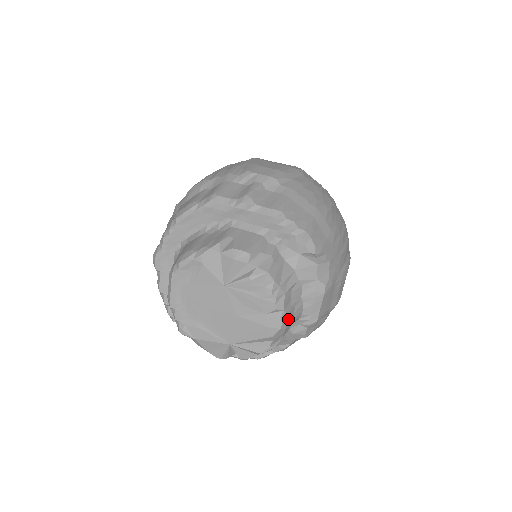
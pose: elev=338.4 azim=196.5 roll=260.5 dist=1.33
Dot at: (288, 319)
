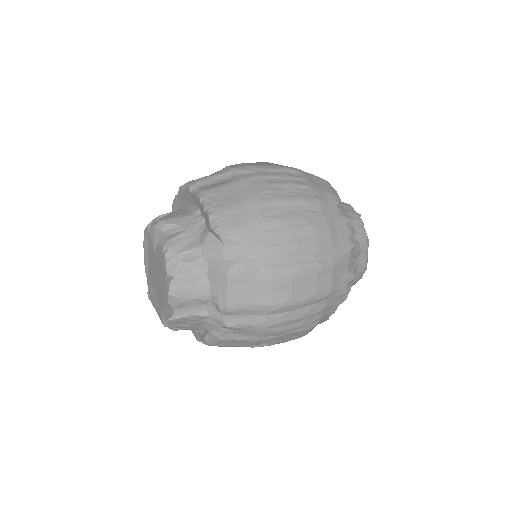
Dot at: (180, 288)
